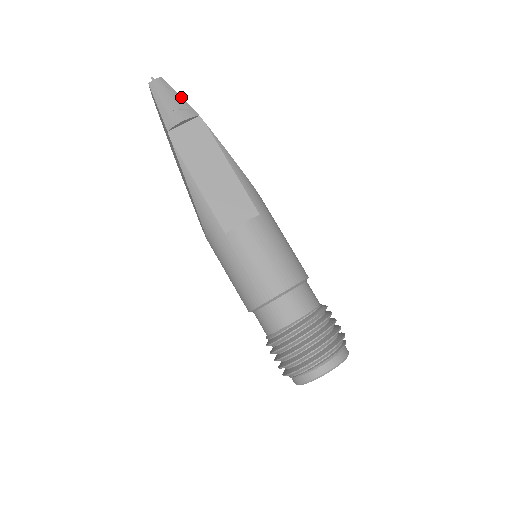
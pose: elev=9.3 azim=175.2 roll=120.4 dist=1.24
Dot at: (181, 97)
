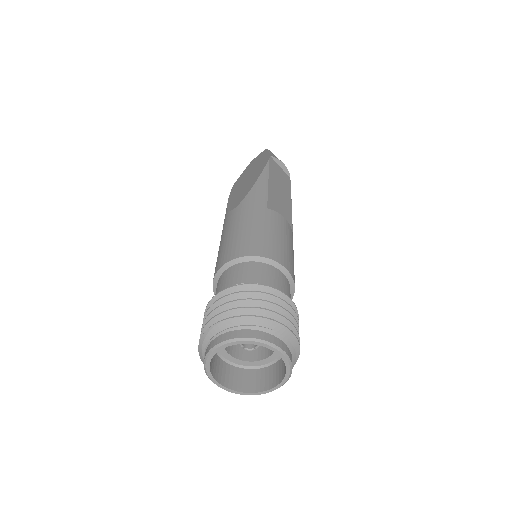
Dot at: occluded
